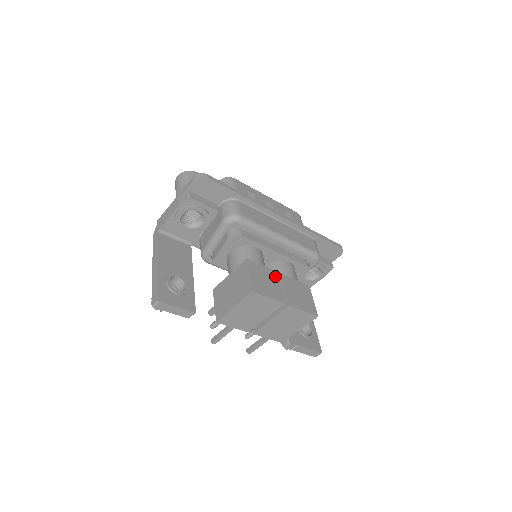
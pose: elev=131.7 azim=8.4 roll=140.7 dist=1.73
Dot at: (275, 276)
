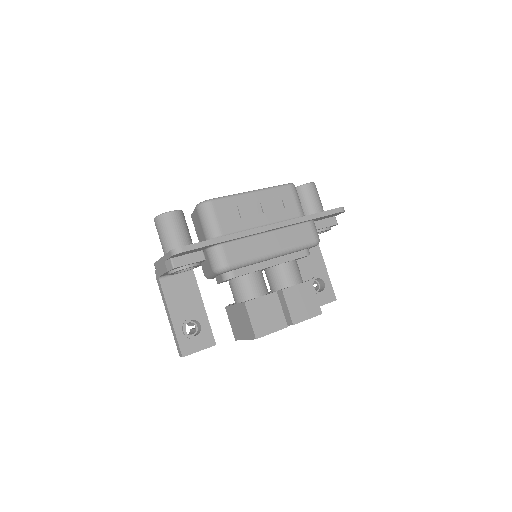
Dot at: (275, 299)
